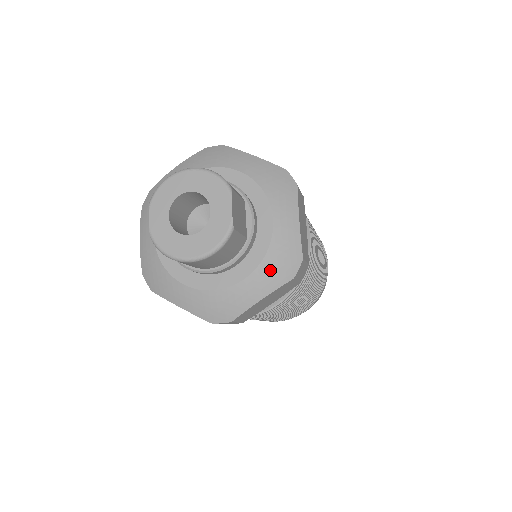
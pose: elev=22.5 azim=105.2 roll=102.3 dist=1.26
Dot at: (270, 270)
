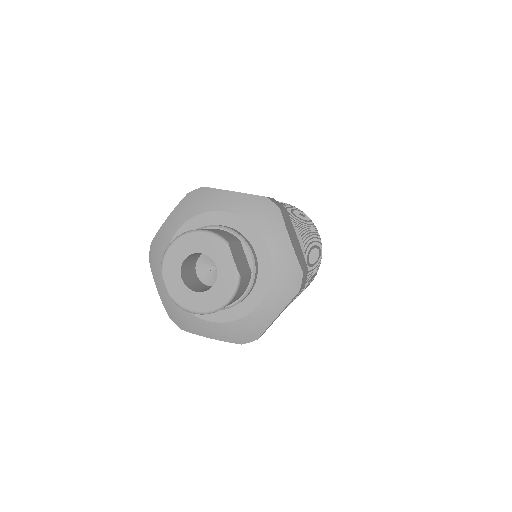
Dot at: (278, 291)
